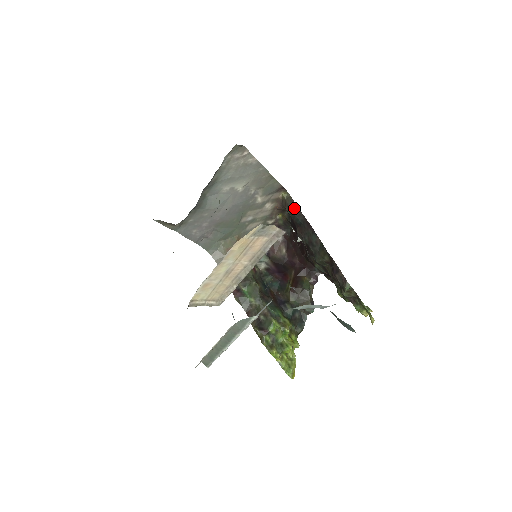
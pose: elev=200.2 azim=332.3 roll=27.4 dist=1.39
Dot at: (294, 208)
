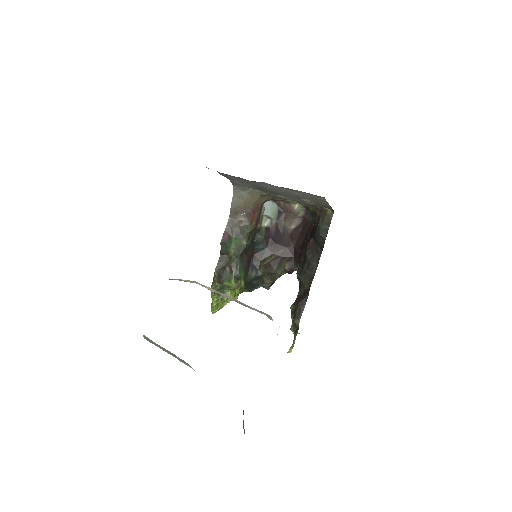
Dot at: (325, 228)
